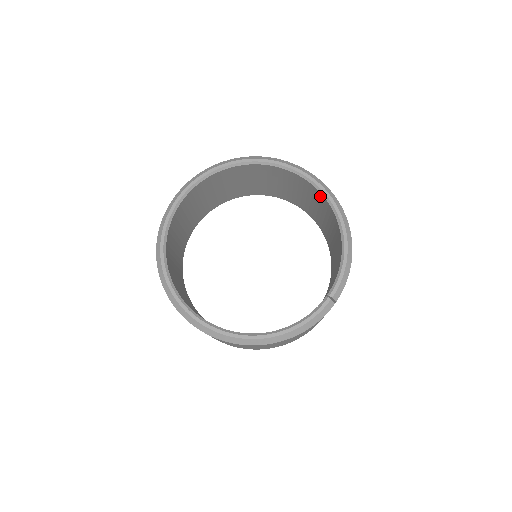
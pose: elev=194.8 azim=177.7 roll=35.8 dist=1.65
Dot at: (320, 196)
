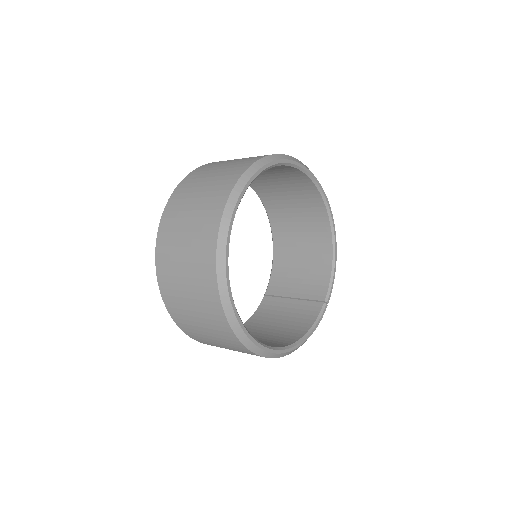
Dot at: (319, 206)
